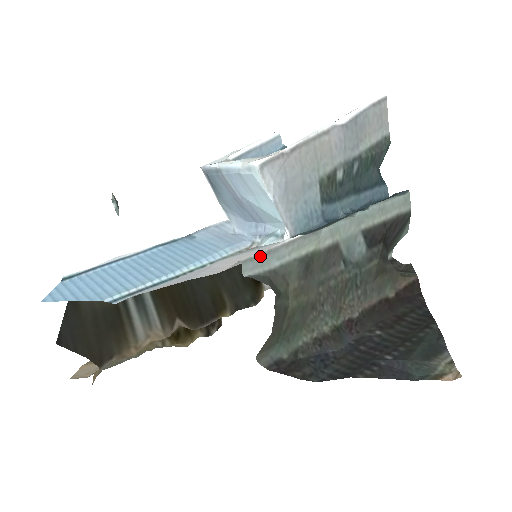
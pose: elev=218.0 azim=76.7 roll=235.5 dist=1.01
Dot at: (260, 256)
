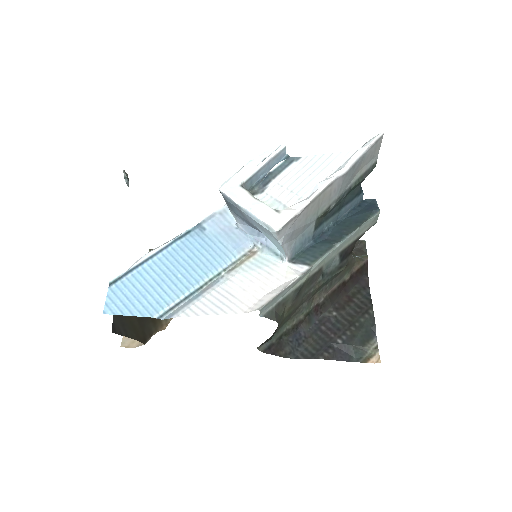
Dot at: (271, 301)
